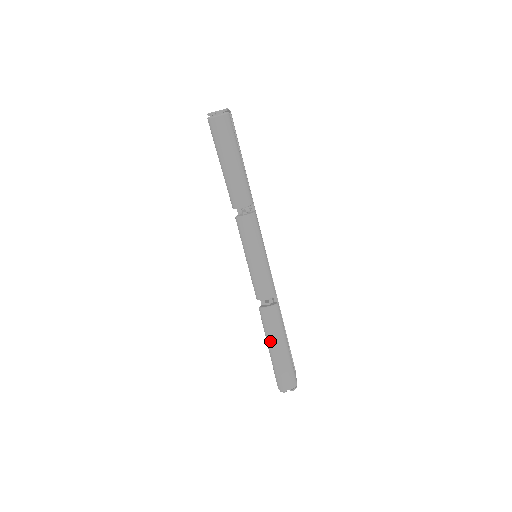
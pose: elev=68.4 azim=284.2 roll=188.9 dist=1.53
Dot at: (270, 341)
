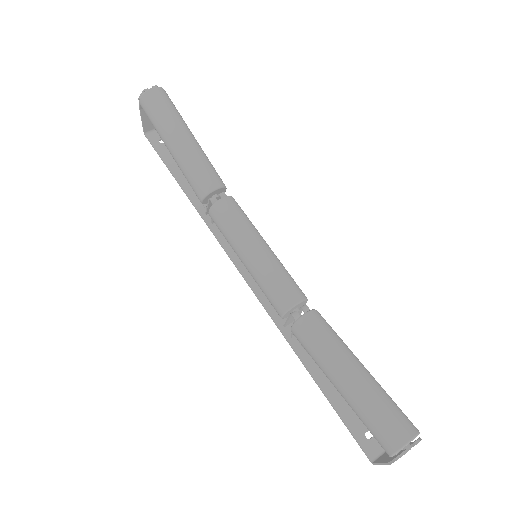
Dot at: (335, 366)
